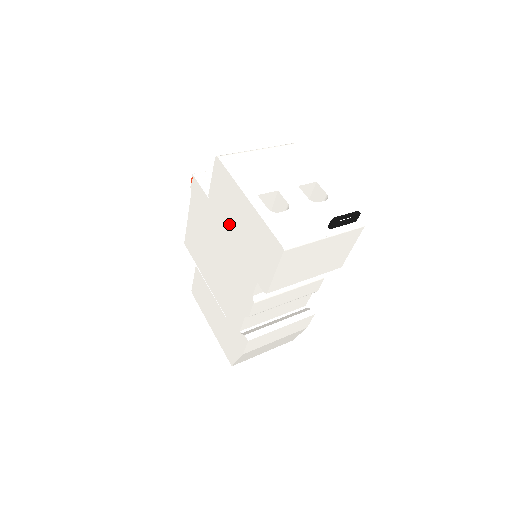
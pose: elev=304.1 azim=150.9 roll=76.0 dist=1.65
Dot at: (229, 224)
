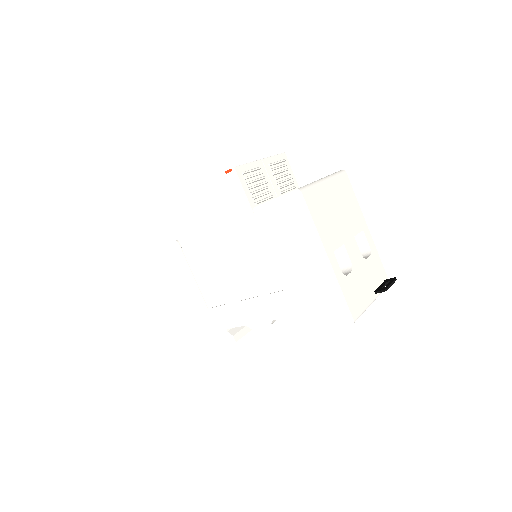
Dot at: (277, 253)
